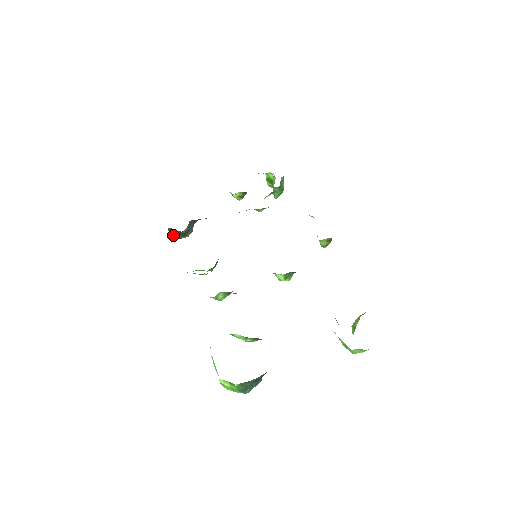
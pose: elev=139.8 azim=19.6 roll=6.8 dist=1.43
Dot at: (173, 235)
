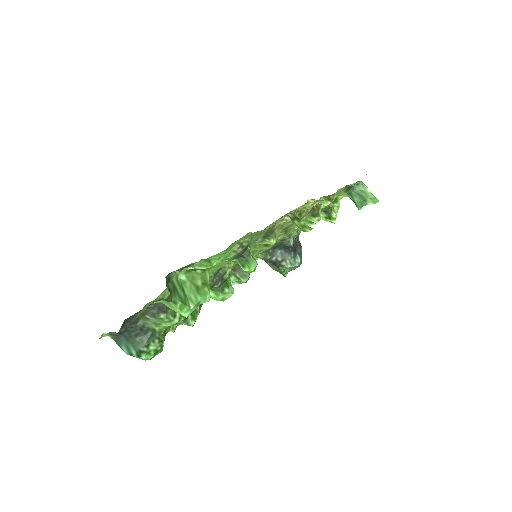
Dot at: (273, 267)
